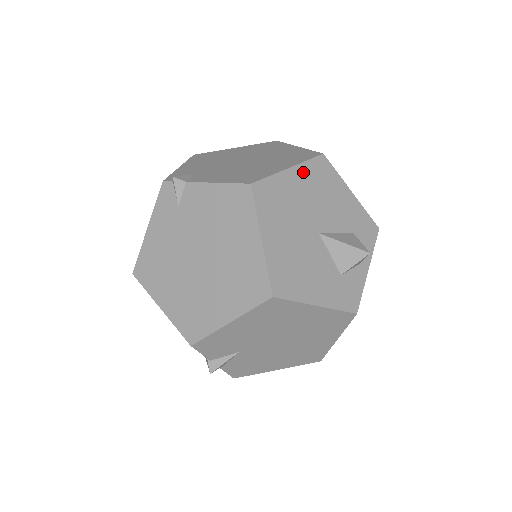
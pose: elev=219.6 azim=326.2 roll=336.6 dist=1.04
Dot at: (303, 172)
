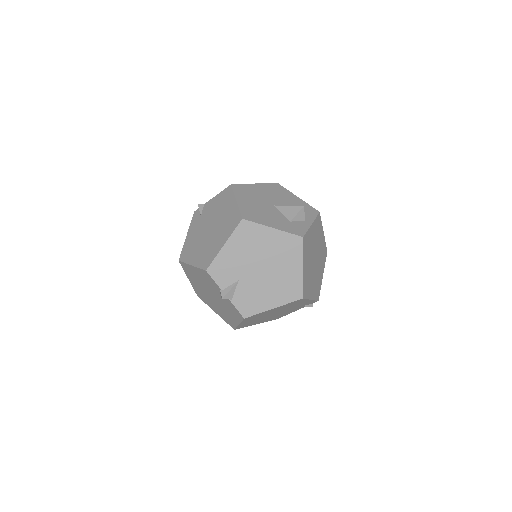
Dot at: (264, 186)
